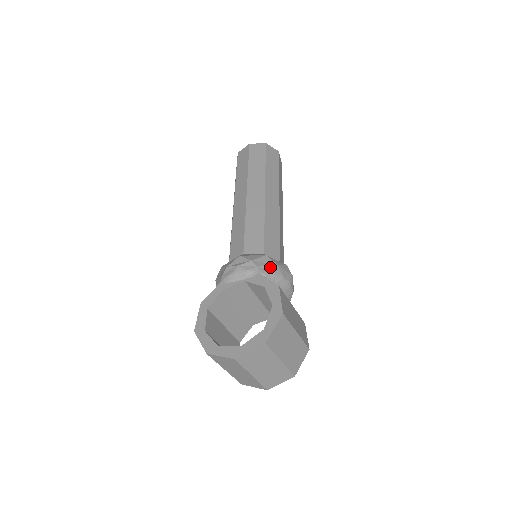
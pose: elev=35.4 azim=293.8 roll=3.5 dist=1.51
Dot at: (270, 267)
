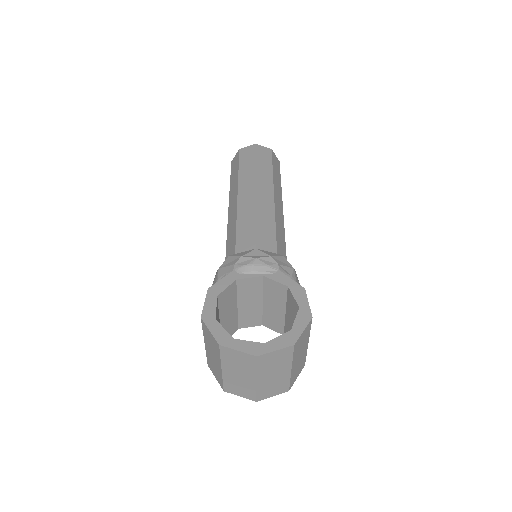
Dot at: (288, 268)
